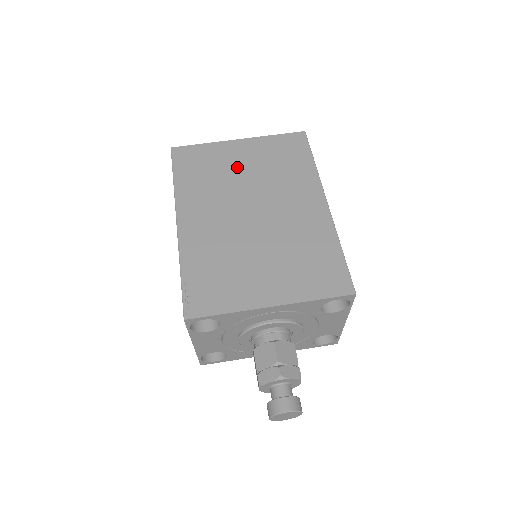
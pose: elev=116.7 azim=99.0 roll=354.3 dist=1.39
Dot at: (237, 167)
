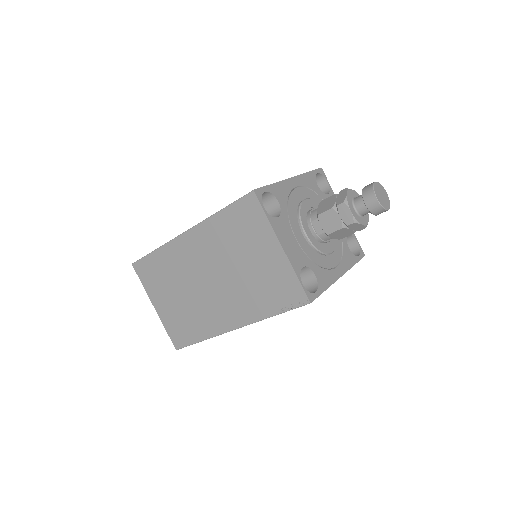
Dot at: occluded
